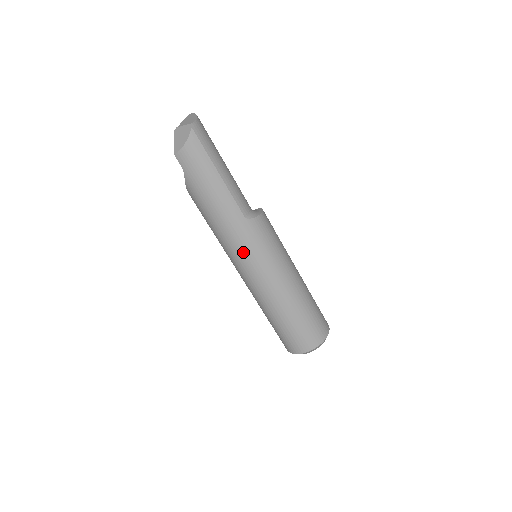
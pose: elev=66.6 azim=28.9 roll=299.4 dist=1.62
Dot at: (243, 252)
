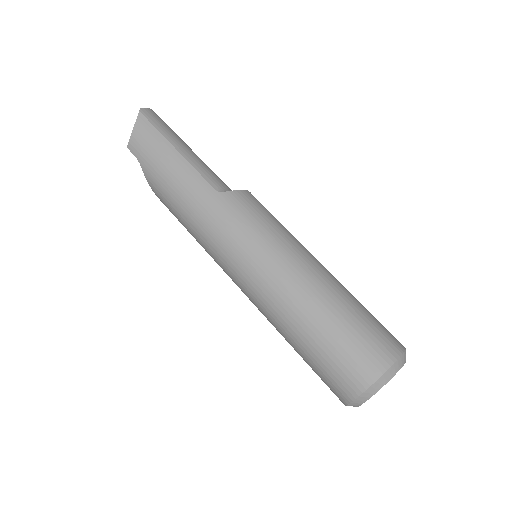
Dot at: (223, 237)
